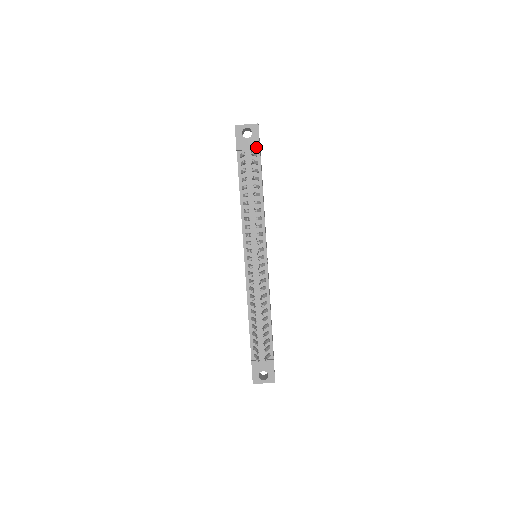
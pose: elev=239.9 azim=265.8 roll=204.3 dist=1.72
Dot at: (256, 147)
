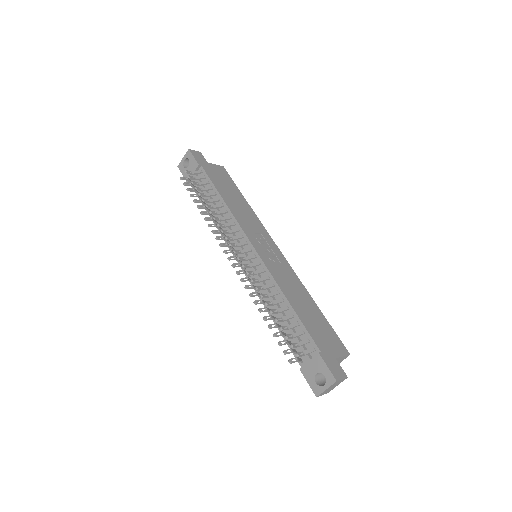
Dot at: (196, 167)
